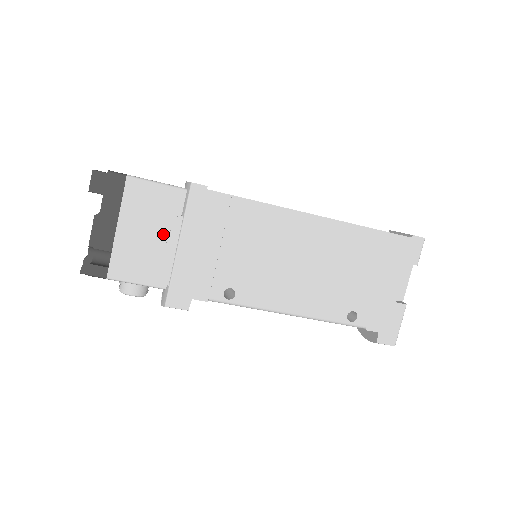
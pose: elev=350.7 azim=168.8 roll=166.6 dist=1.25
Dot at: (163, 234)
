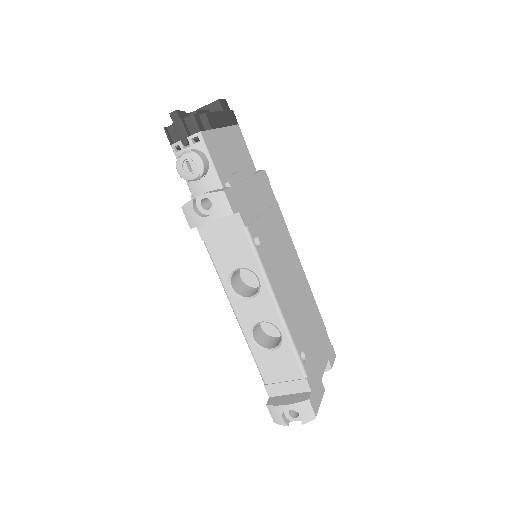
Dot at: (238, 166)
